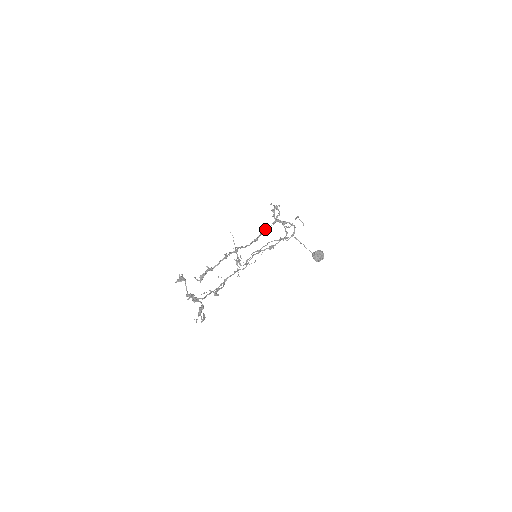
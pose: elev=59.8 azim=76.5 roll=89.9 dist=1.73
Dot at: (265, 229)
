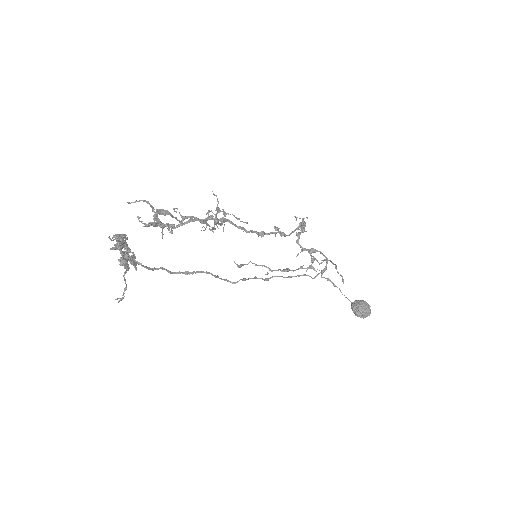
Dot at: (279, 231)
